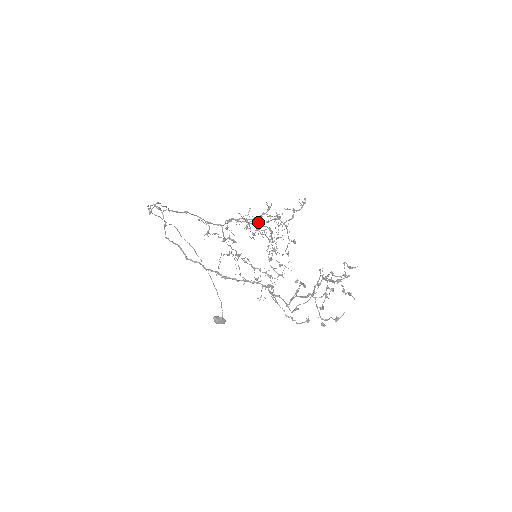
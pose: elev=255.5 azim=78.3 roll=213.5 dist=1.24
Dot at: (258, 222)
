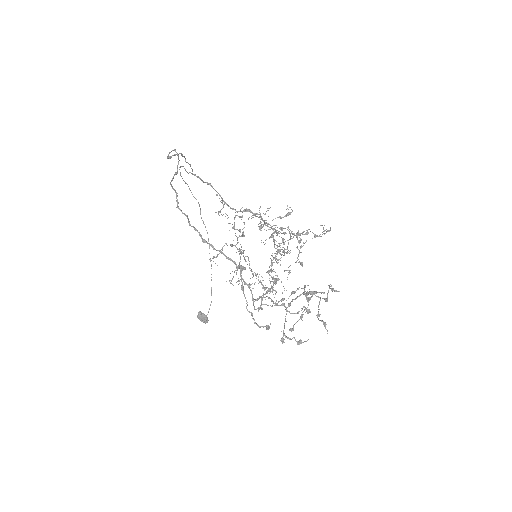
Dot at: occluded
